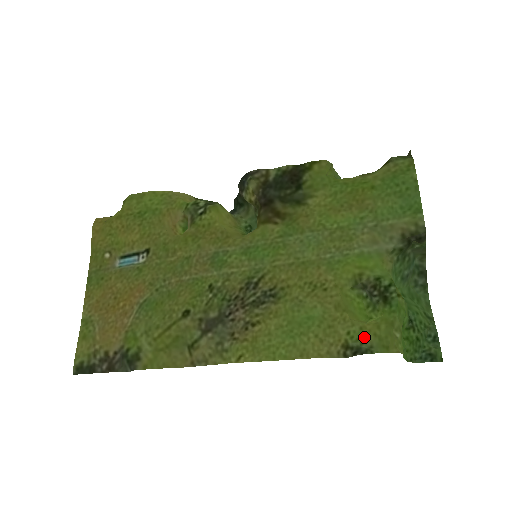
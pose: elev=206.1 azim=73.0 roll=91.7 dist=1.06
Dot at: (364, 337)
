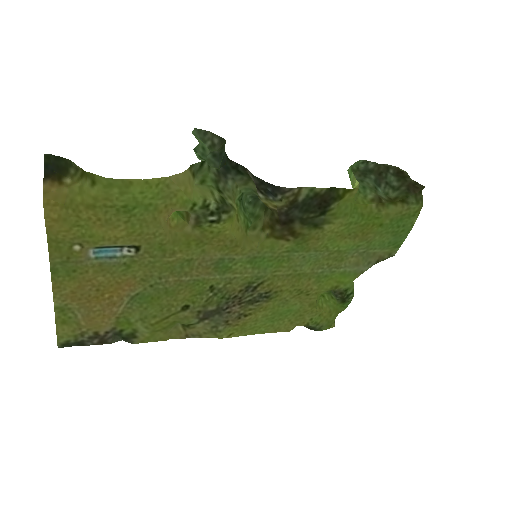
Dot at: (320, 322)
